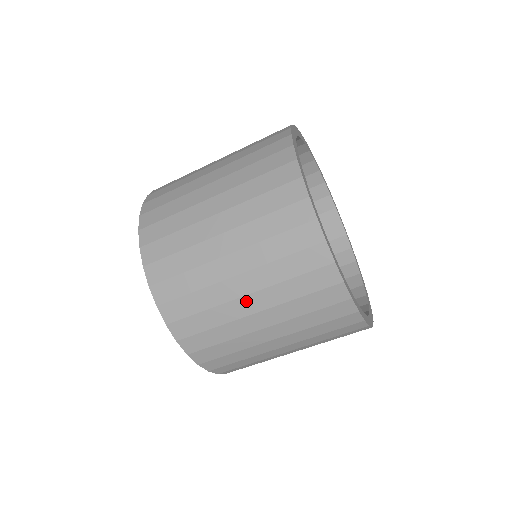
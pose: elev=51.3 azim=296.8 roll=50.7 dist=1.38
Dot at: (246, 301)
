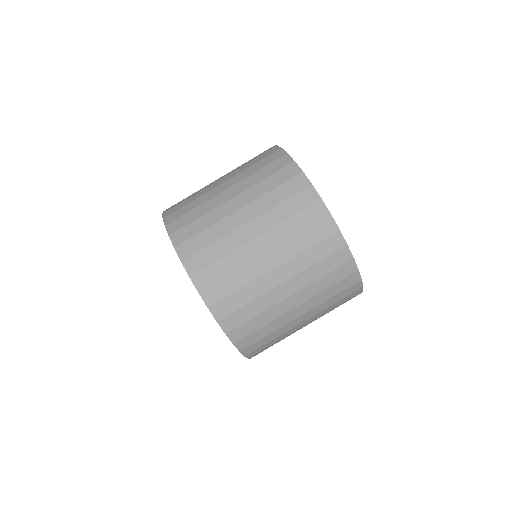
Dot at: (226, 193)
